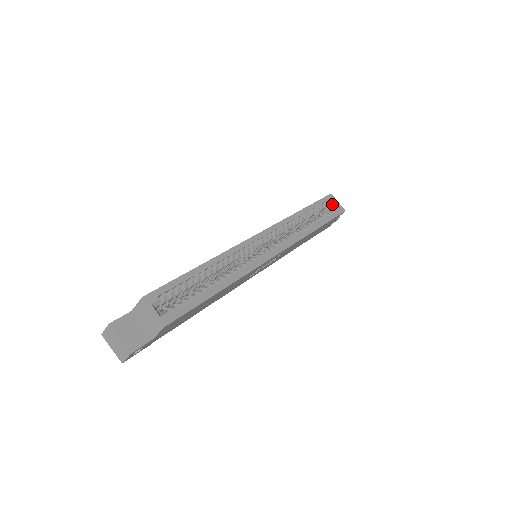
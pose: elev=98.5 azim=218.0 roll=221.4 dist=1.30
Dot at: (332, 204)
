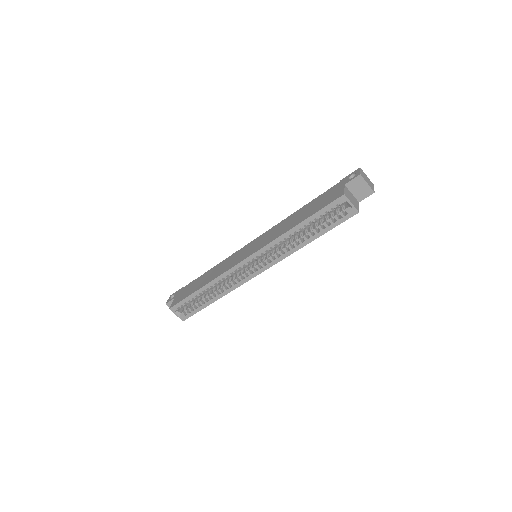
Dot at: (346, 202)
